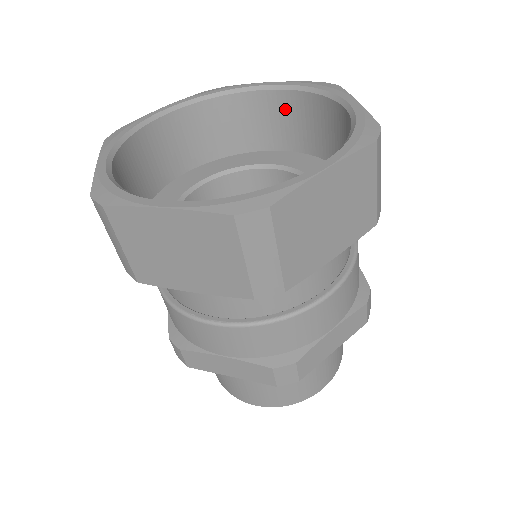
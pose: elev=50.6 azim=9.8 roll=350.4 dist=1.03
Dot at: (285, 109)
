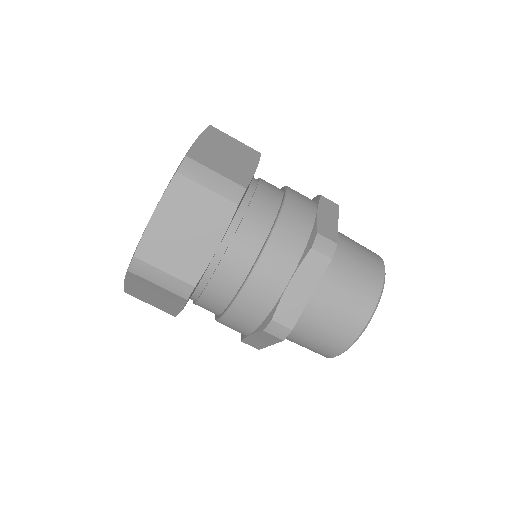
Dot at: occluded
